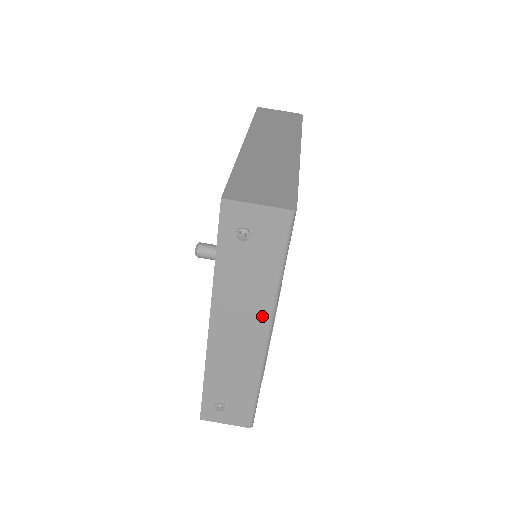
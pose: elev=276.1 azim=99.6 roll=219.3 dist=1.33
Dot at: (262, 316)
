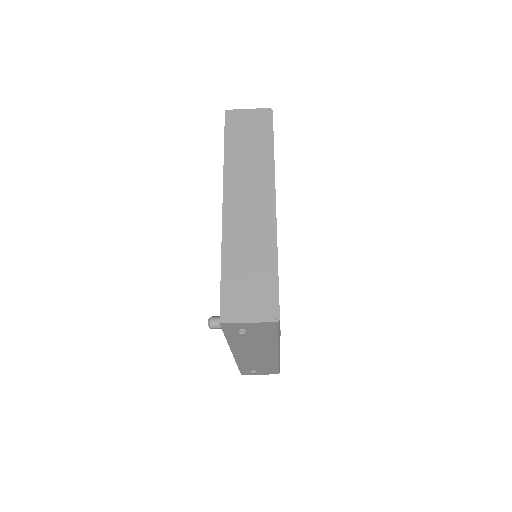
Dot at: (270, 349)
